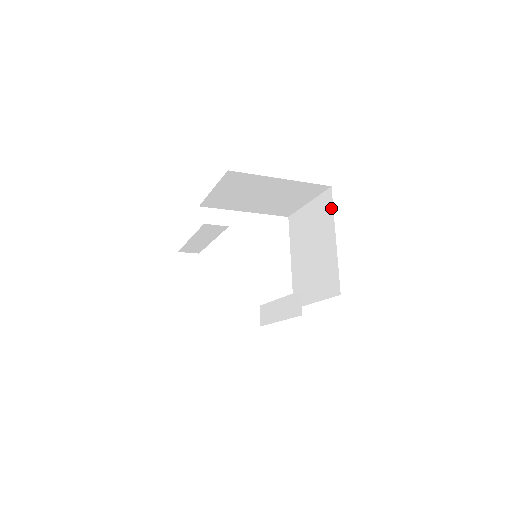
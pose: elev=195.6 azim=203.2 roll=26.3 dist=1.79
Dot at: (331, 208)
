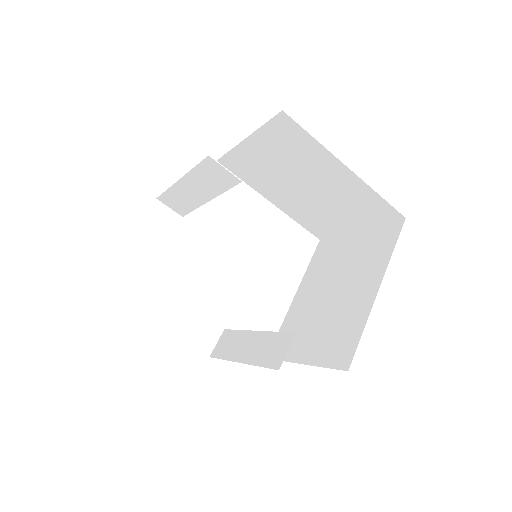
Dot at: (391, 246)
